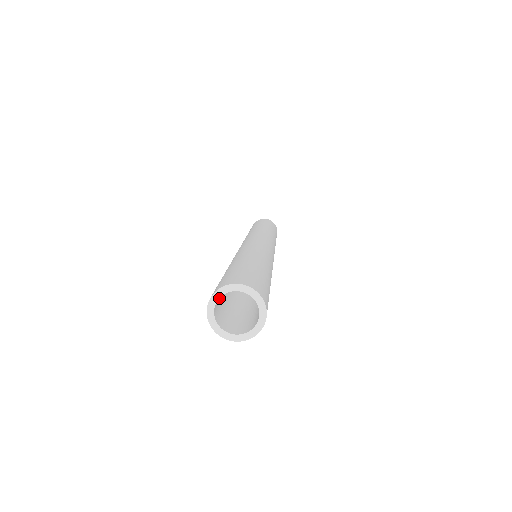
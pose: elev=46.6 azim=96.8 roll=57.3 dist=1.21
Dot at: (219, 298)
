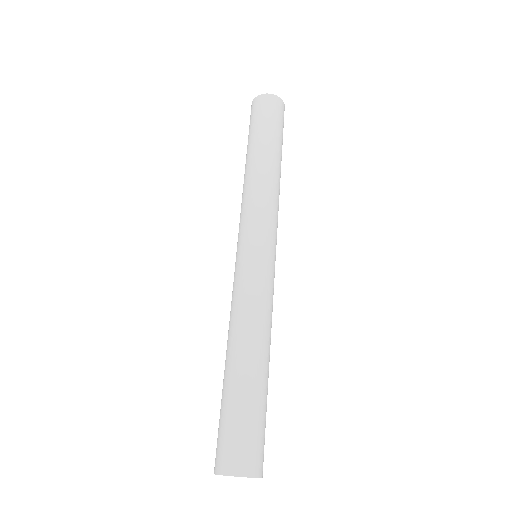
Dot at: (224, 444)
